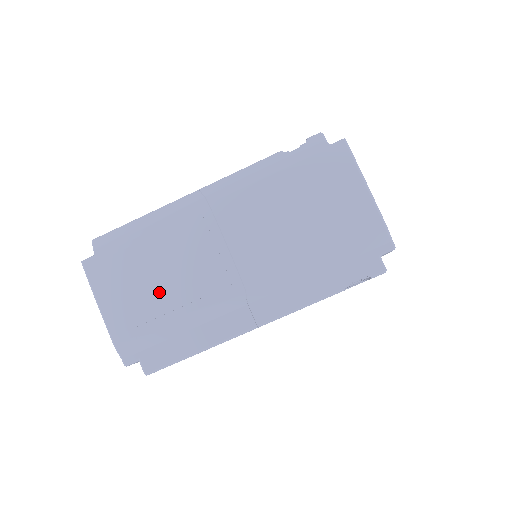
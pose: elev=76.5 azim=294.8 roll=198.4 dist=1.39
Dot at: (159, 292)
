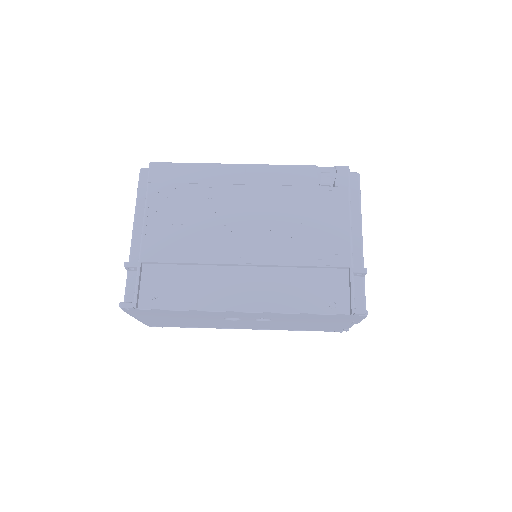
Dot at: occluded
